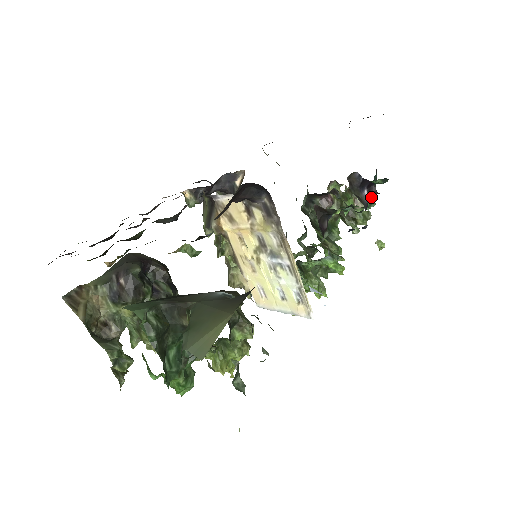
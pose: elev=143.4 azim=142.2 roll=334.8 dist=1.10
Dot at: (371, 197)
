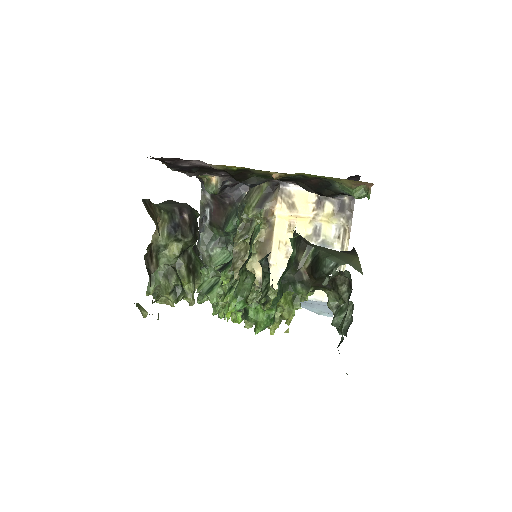
Dot at: occluded
